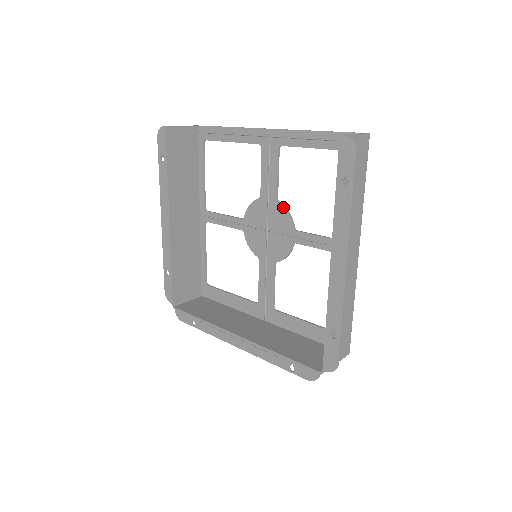
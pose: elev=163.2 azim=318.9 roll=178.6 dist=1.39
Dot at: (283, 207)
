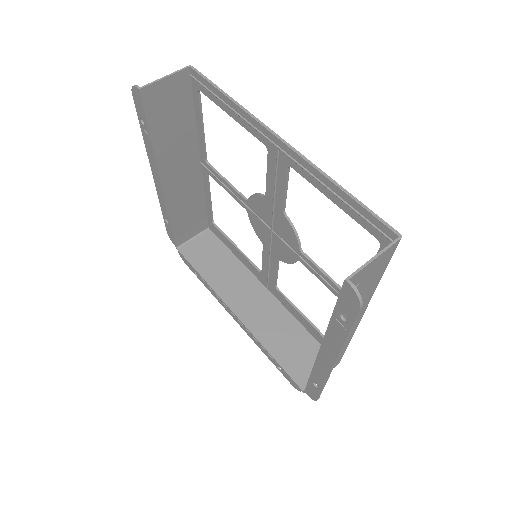
Dot at: (289, 224)
